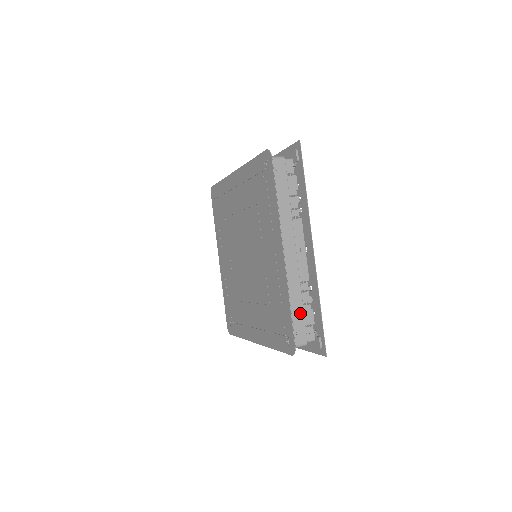
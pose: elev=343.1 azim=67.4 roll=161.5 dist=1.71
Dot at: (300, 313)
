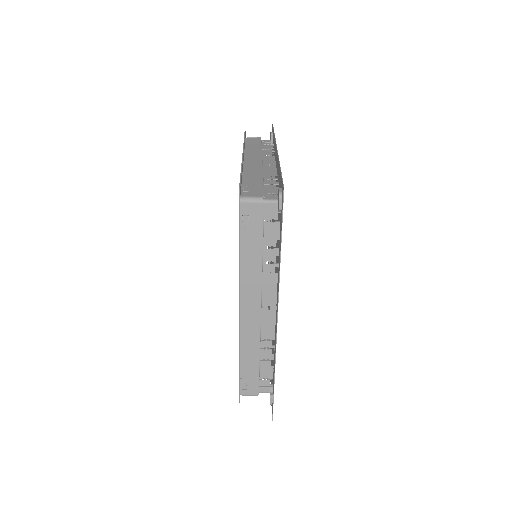
Dot at: (258, 183)
